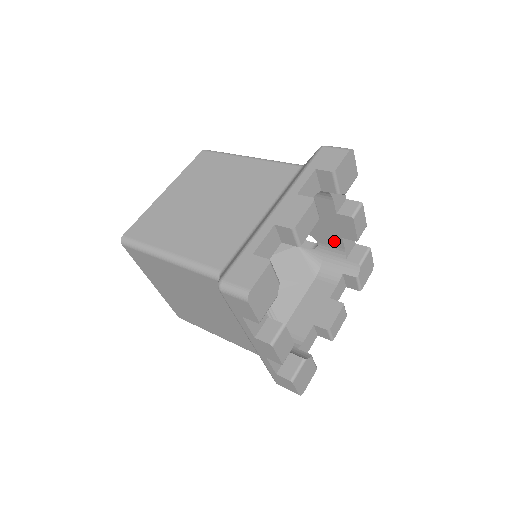
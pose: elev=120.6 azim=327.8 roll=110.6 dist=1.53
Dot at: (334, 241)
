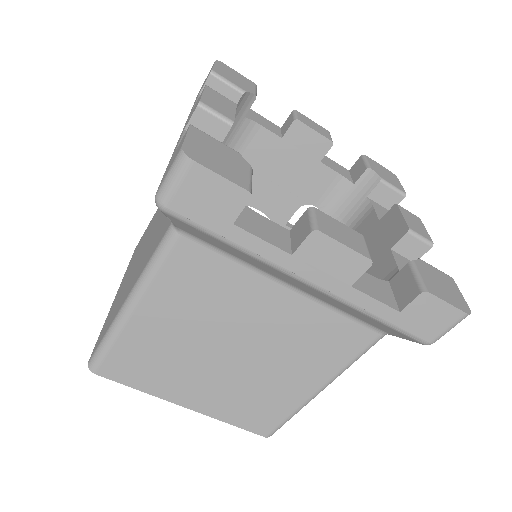
Dot at: (321, 179)
